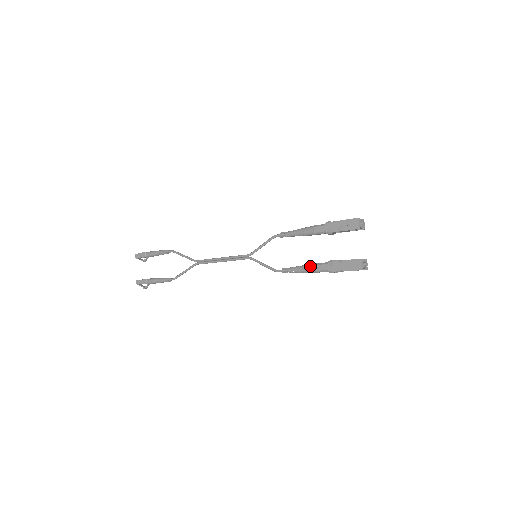
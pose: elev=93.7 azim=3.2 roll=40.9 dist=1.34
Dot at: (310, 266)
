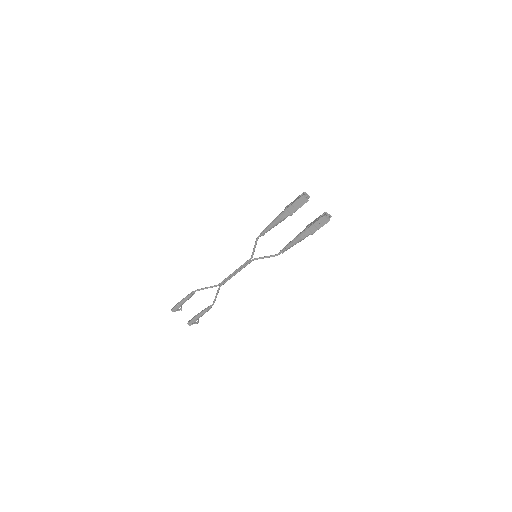
Dot at: (296, 240)
